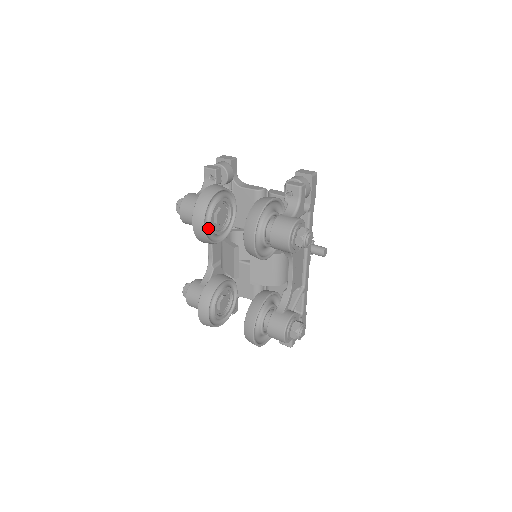
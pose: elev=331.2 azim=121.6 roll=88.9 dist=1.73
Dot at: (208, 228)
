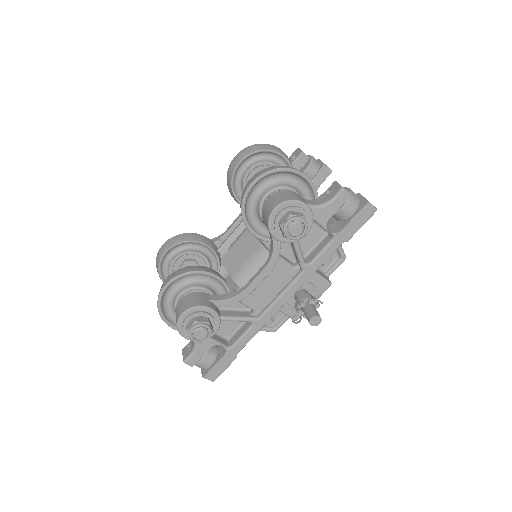
Dot at: (242, 174)
